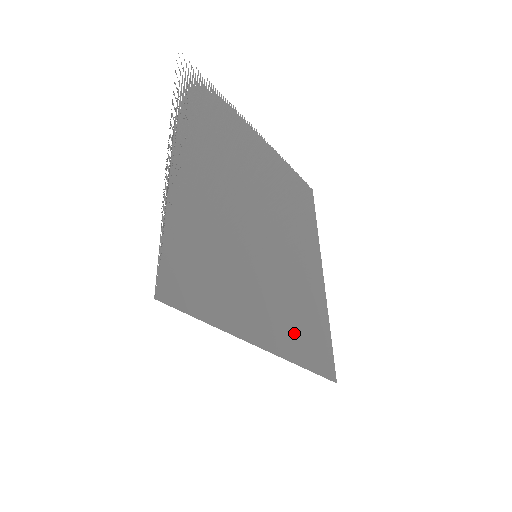
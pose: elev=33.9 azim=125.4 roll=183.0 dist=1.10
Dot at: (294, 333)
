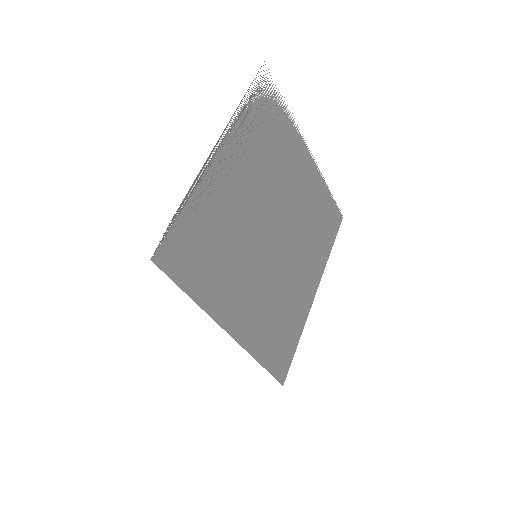
Dot at: (262, 330)
